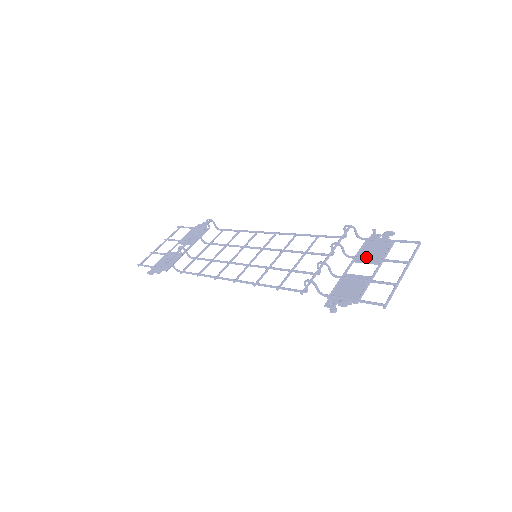
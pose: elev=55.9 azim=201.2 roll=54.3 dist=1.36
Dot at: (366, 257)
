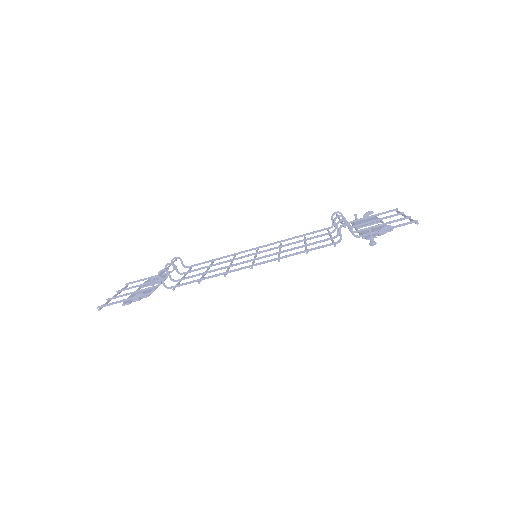
Dot at: occluded
